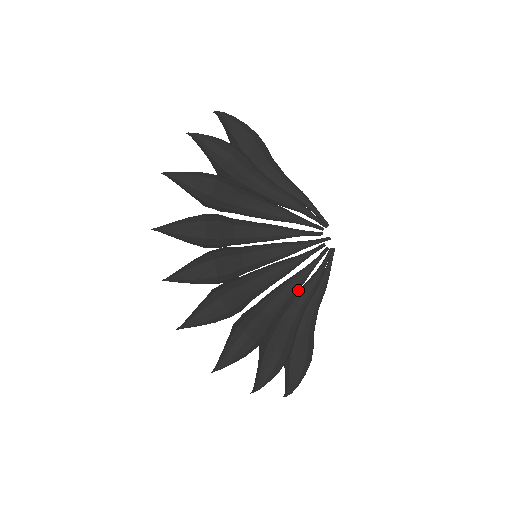
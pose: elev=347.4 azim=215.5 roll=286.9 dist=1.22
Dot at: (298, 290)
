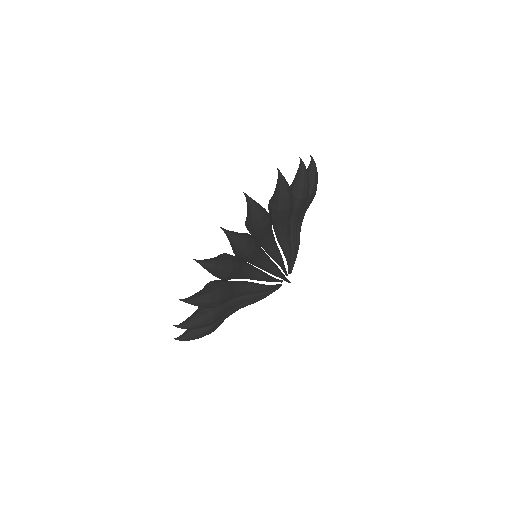
Dot at: occluded
